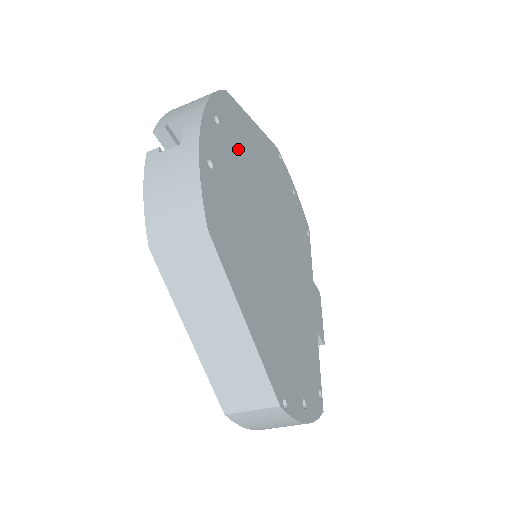
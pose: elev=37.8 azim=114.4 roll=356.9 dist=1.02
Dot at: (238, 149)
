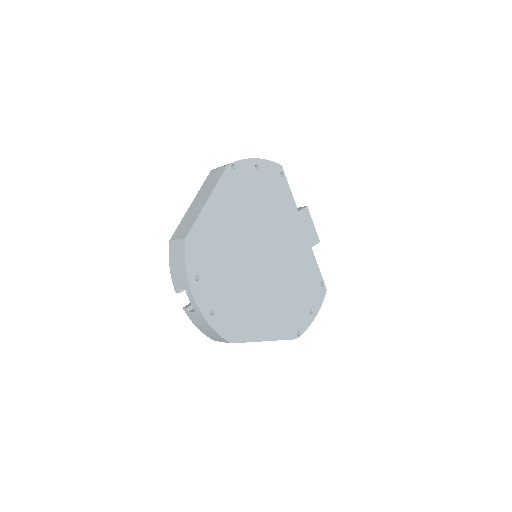
Dot at: (214, 260)
